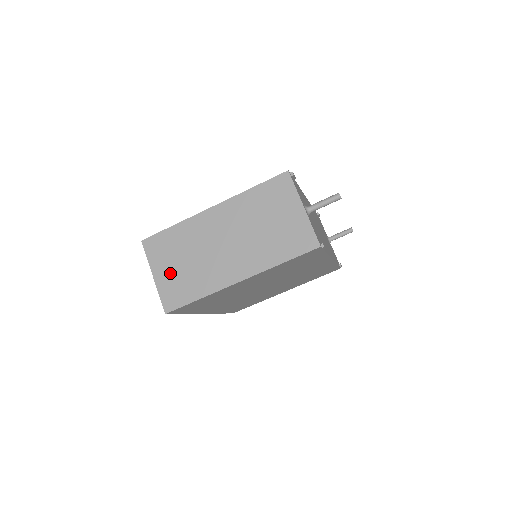
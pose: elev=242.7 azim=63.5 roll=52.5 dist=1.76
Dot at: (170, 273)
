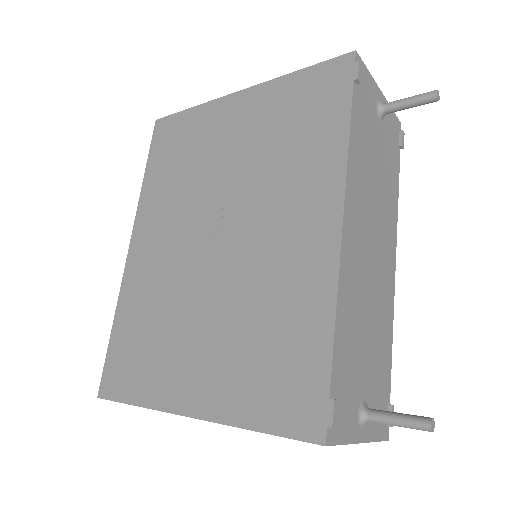
Dot at: occluded
